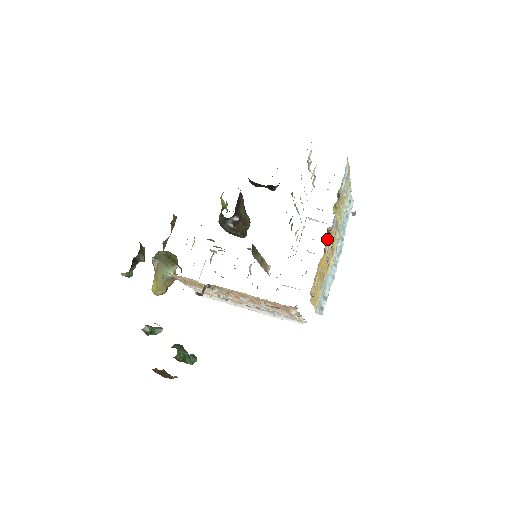
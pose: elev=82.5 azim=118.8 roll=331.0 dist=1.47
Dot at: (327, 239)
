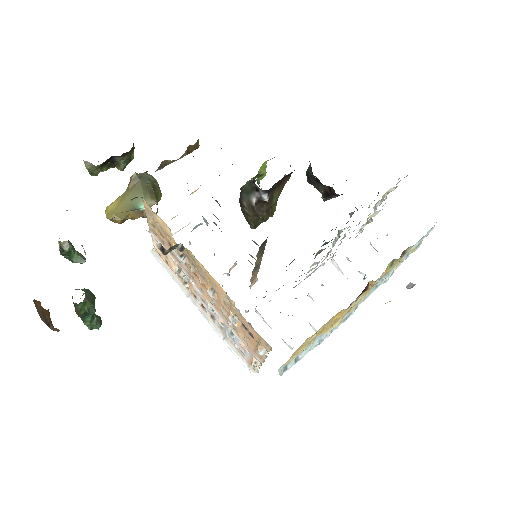
Dot at: occluded
